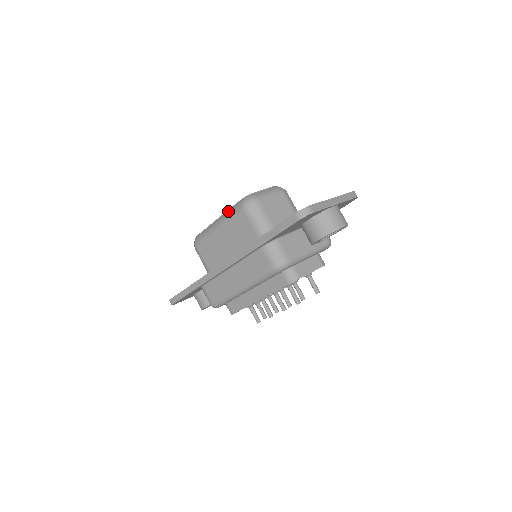
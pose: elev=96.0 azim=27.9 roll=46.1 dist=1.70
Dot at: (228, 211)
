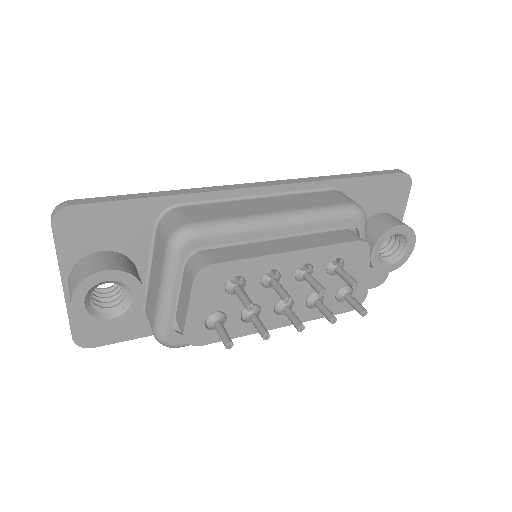
Dot at: occluded
